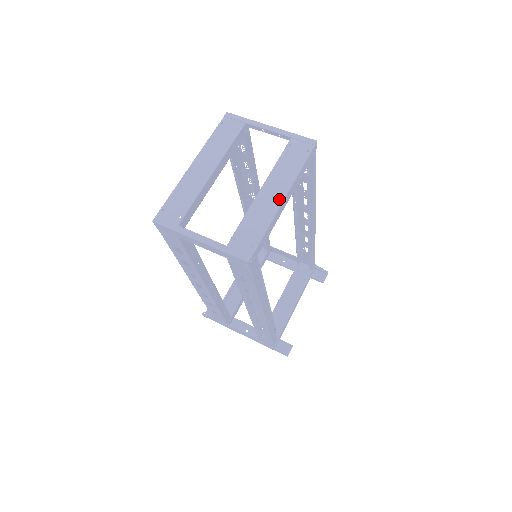
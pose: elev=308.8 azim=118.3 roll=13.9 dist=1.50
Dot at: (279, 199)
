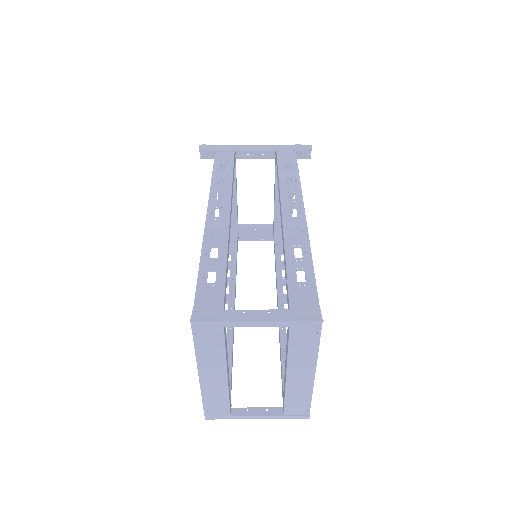
Dot at: (310, 378)
